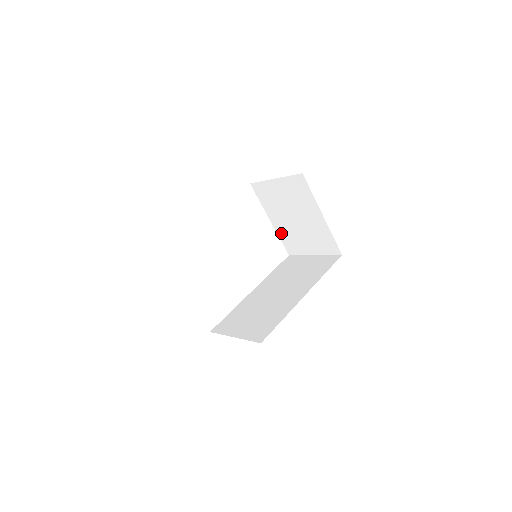
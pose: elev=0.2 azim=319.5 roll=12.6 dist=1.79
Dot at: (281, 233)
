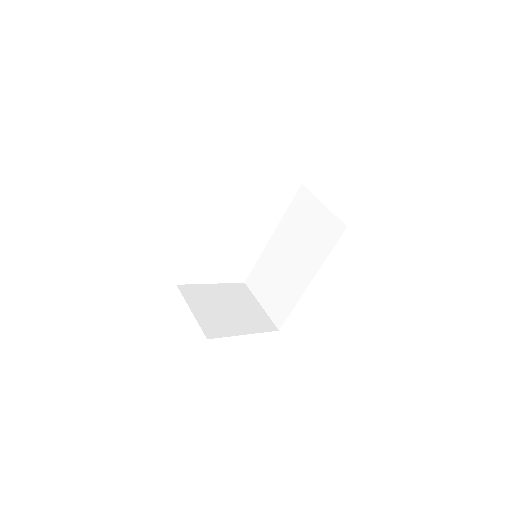
Dot at: occluded
